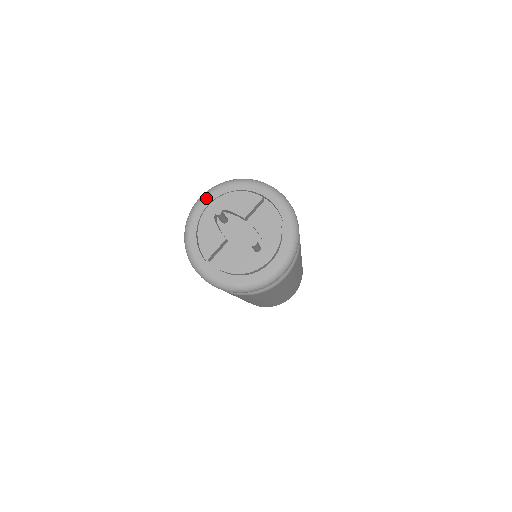
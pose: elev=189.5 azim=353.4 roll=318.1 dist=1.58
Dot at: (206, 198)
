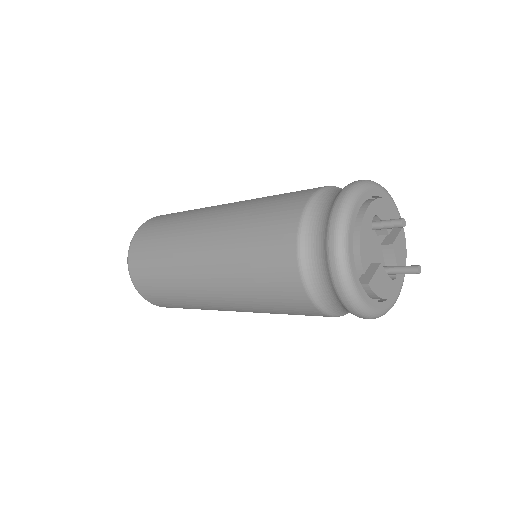
Dot at: (363, 193)
